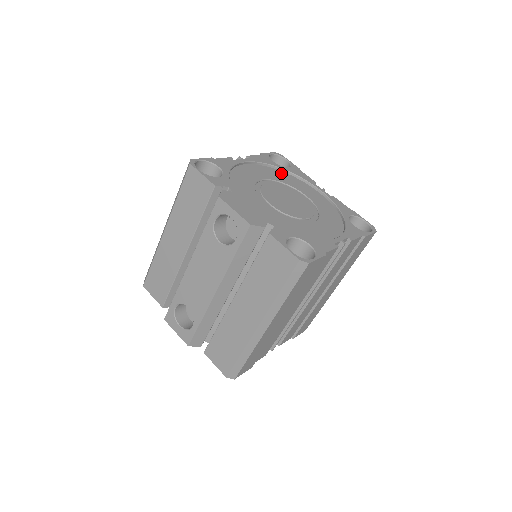
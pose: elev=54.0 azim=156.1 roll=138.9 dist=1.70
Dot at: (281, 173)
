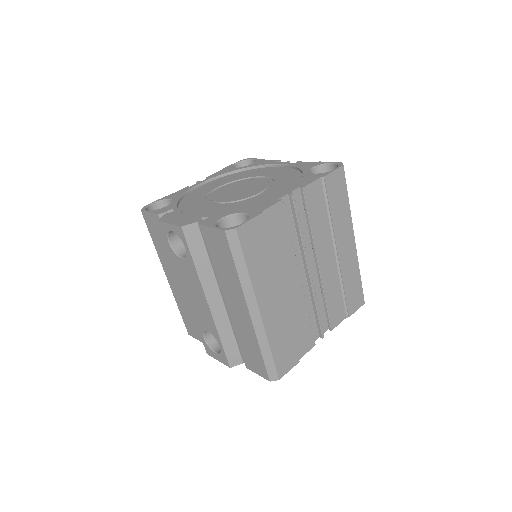
Dot at: (243, 173)
